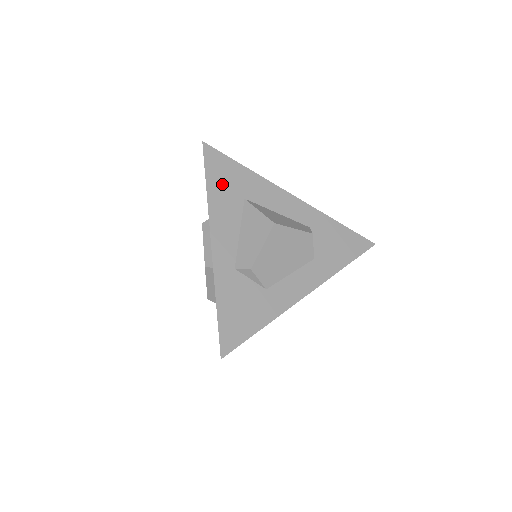
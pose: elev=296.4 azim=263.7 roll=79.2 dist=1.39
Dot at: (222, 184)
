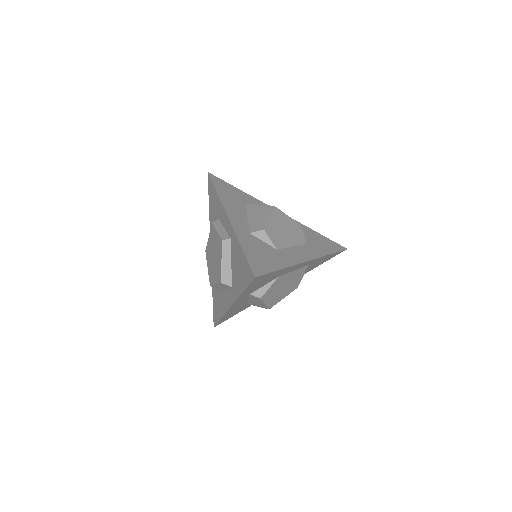
Dot at: (227, 193)
